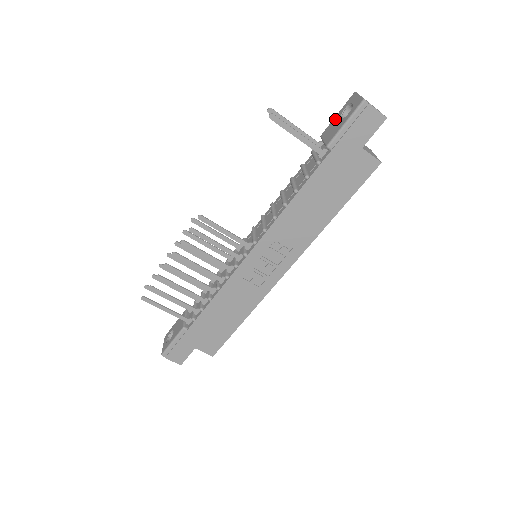
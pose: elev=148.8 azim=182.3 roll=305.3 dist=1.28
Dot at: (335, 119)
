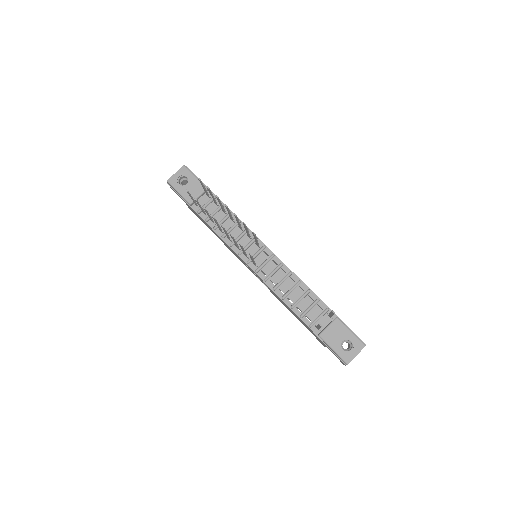
Dot at: (346, 333)
